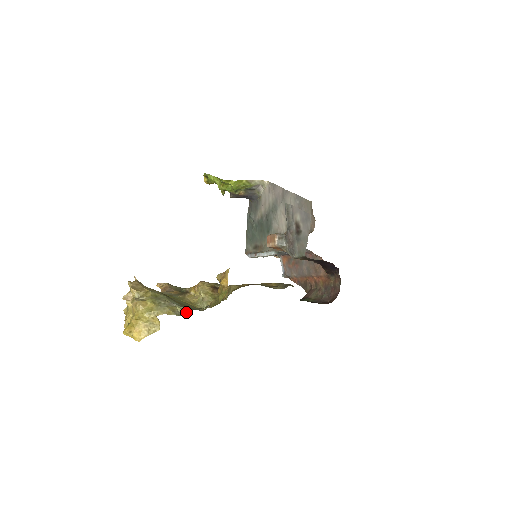
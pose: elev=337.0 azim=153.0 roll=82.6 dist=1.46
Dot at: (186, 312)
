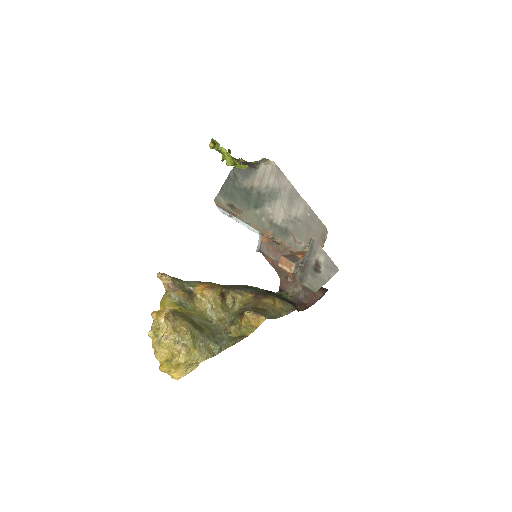
Dot at: (218, 350)
